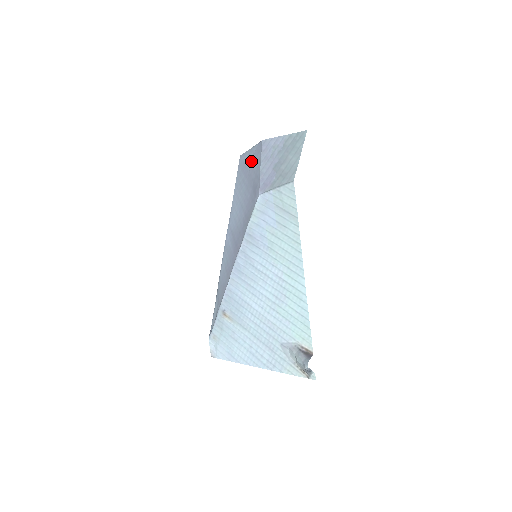
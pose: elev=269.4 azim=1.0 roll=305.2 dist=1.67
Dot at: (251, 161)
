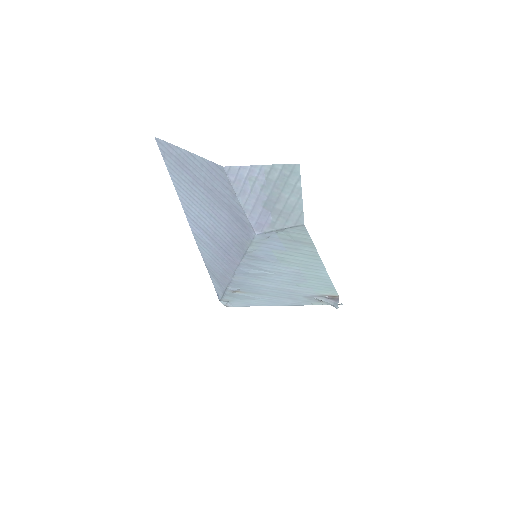
Dot at: (202, 173)
